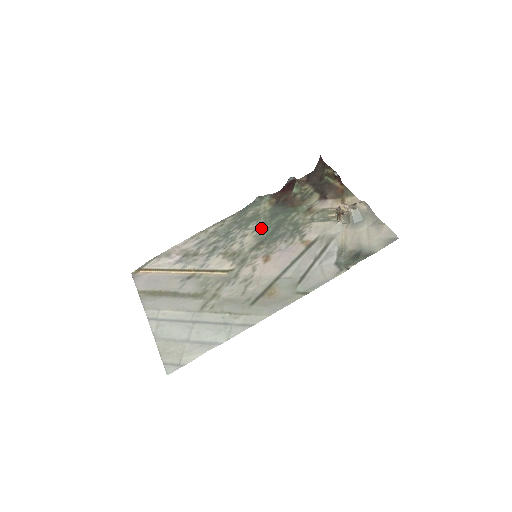
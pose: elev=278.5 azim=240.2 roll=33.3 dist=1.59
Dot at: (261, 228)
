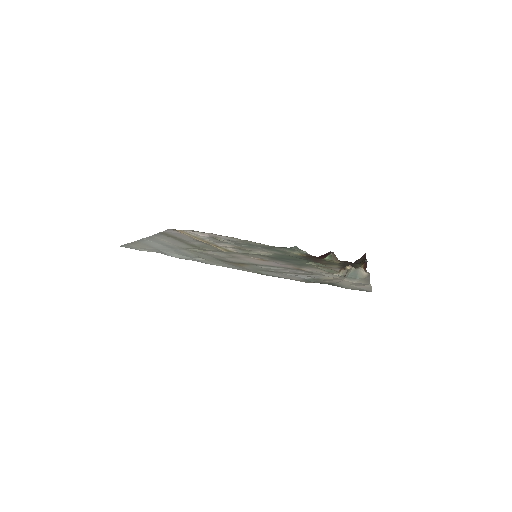
Dot at: (279, 255)
